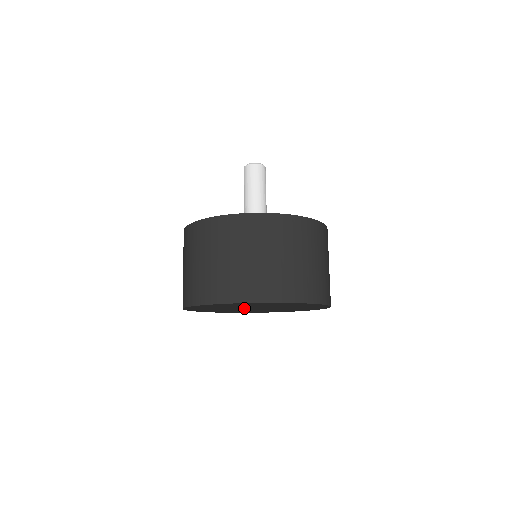
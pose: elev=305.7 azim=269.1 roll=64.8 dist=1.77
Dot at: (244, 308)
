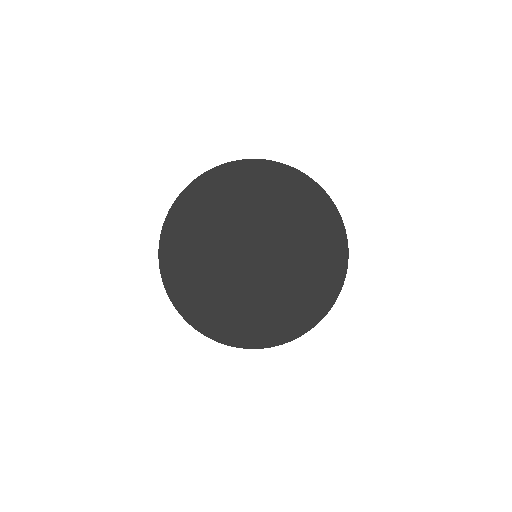
Dot at: (236, 247)
